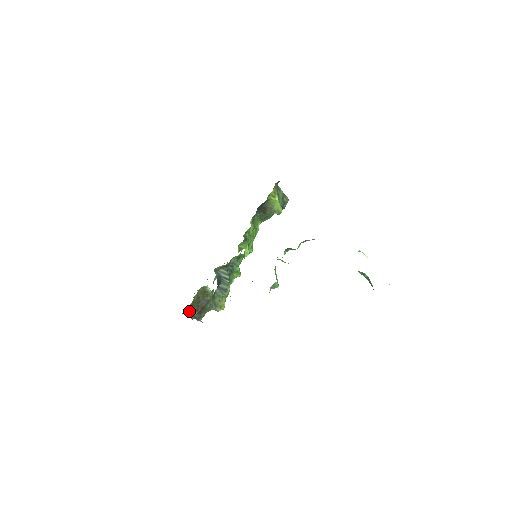
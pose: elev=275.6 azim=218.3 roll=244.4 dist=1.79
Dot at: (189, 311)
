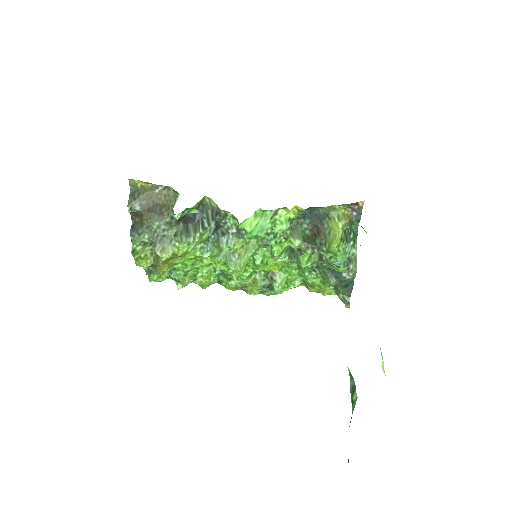
Dot at: (137, 194)
